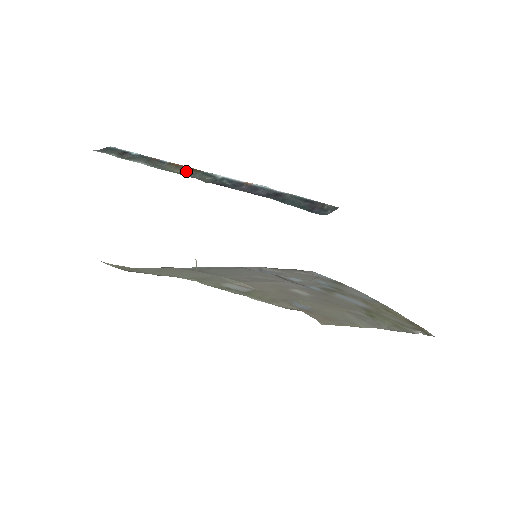
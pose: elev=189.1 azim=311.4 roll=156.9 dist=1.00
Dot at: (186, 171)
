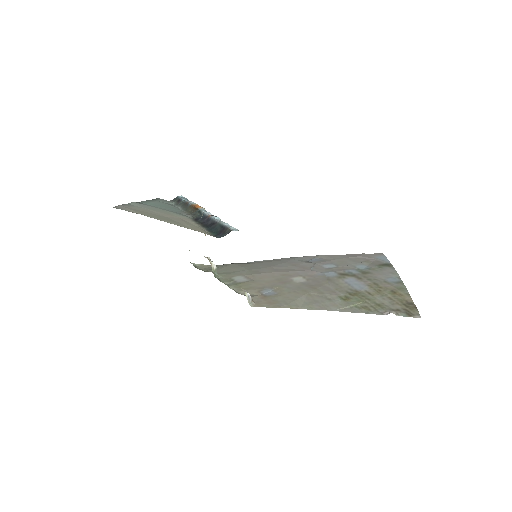
Dot at: (193, 210)
